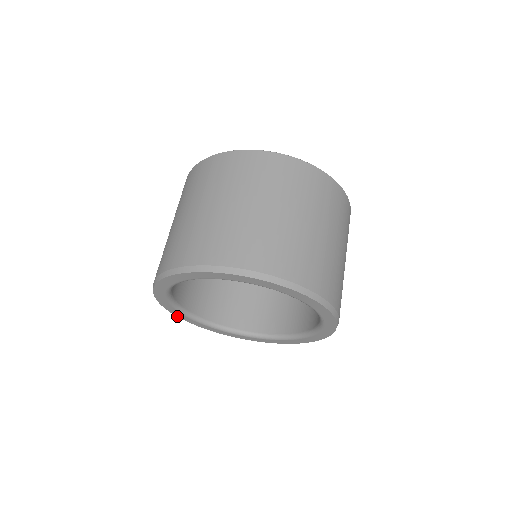
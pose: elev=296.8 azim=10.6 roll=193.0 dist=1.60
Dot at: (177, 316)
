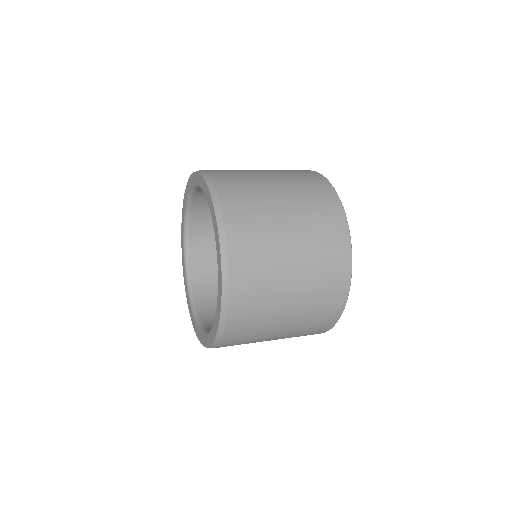
Dot at: (182, 253)
